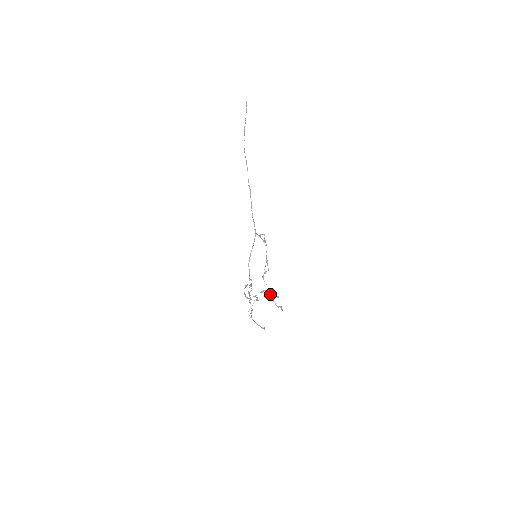
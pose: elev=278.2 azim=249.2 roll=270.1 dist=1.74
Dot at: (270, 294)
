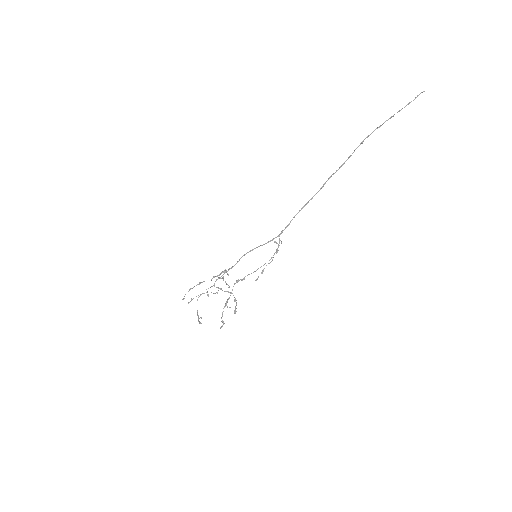
Dot at: (226, 302)
